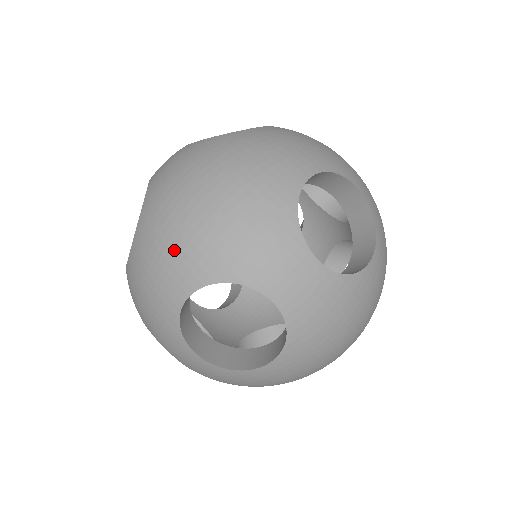
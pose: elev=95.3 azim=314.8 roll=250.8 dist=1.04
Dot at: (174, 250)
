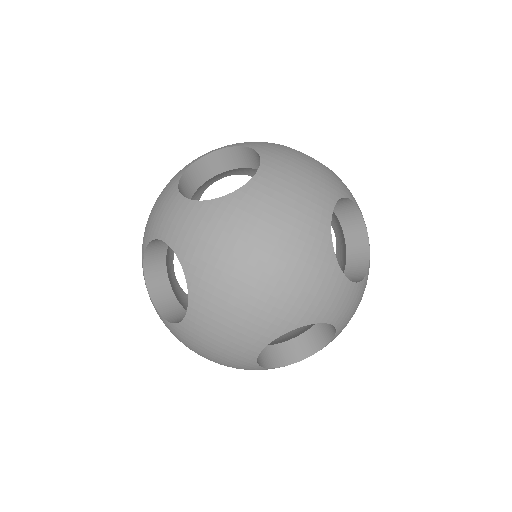
Dot at: (248, 319)
